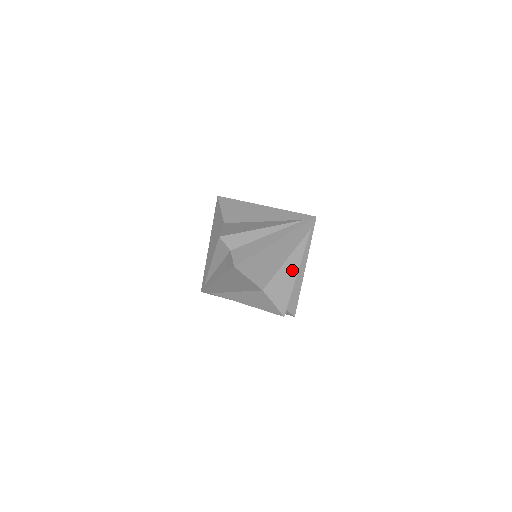
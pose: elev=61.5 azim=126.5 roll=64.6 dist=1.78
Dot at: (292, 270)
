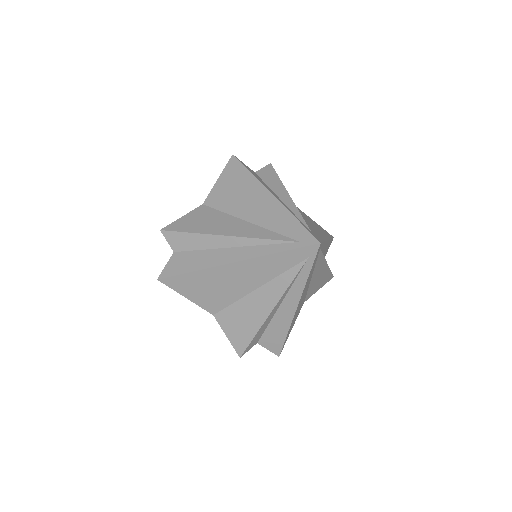
Dot at: (263, 306)
